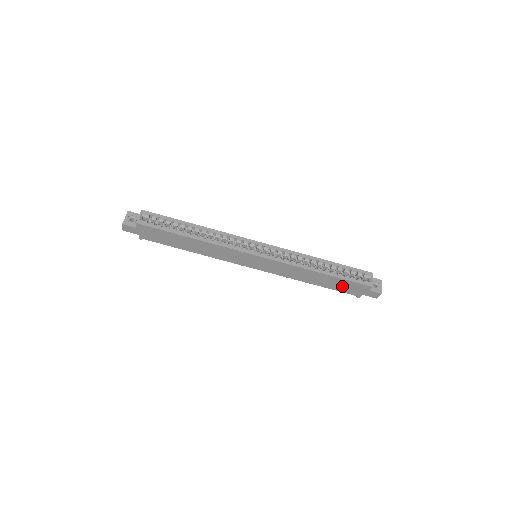
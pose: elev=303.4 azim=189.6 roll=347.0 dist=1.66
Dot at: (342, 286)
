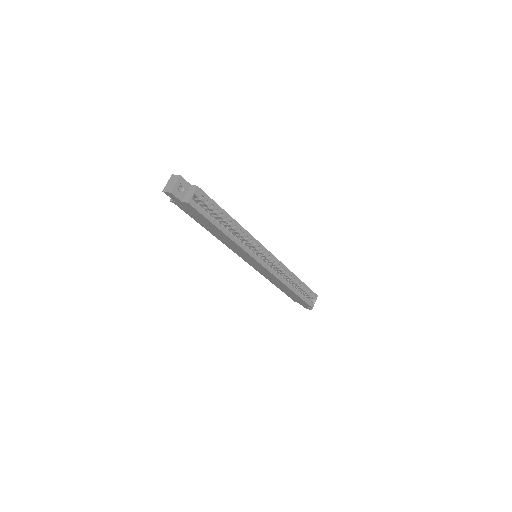
Dot at: (294, 297)
